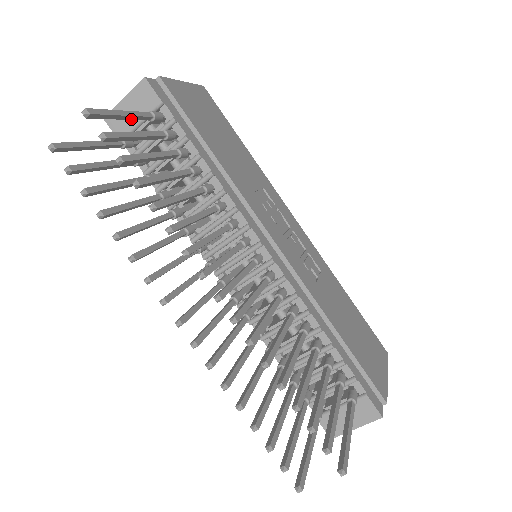
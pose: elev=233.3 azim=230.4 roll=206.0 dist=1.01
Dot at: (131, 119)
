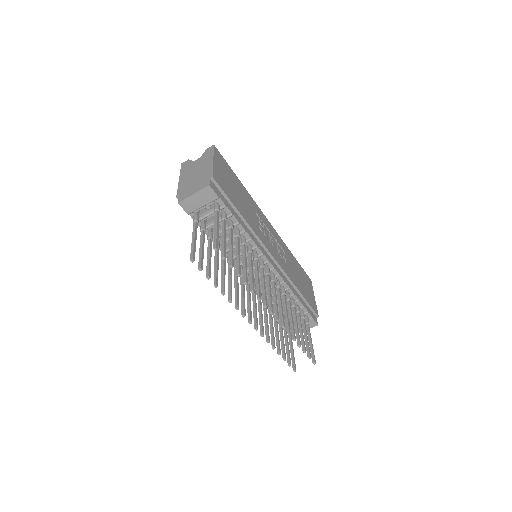
Dot at: occluded
